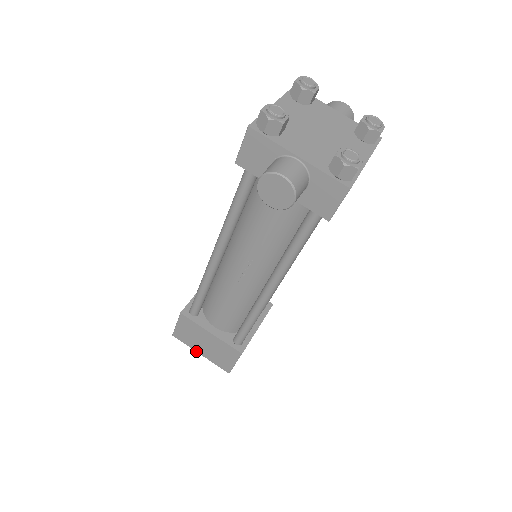
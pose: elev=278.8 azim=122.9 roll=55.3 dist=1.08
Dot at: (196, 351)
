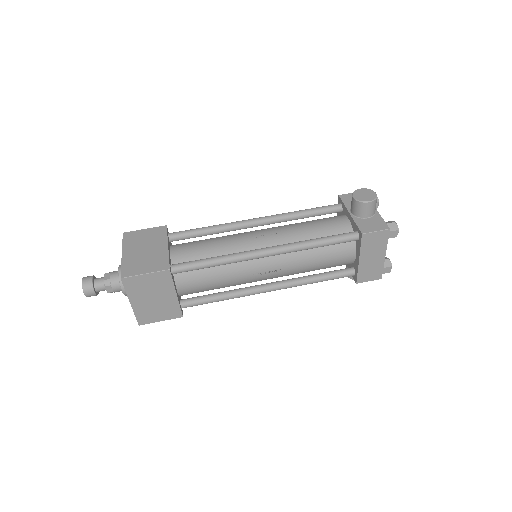
Dot at: (123, 250)
